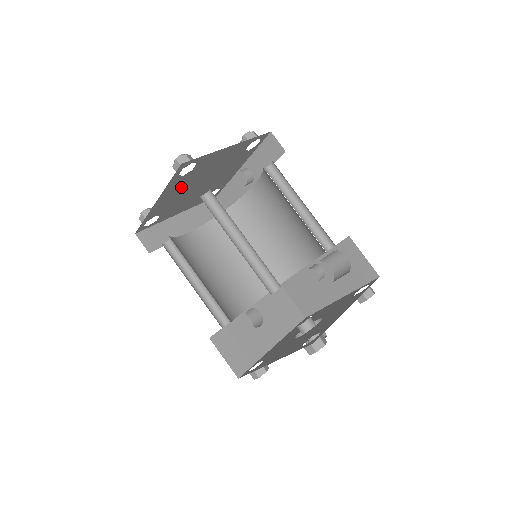
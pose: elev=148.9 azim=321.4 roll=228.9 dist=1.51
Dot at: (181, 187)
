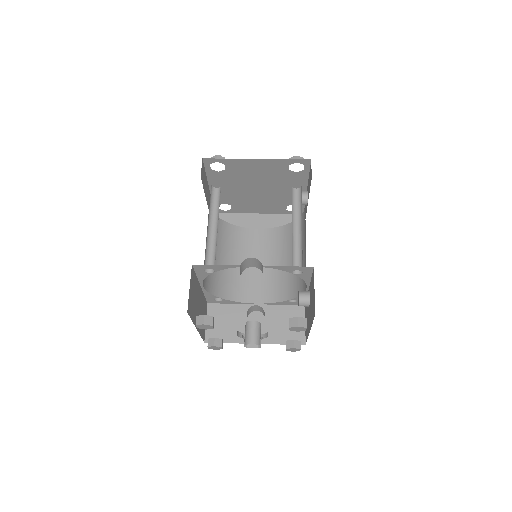
Dot at: (230, 183)
